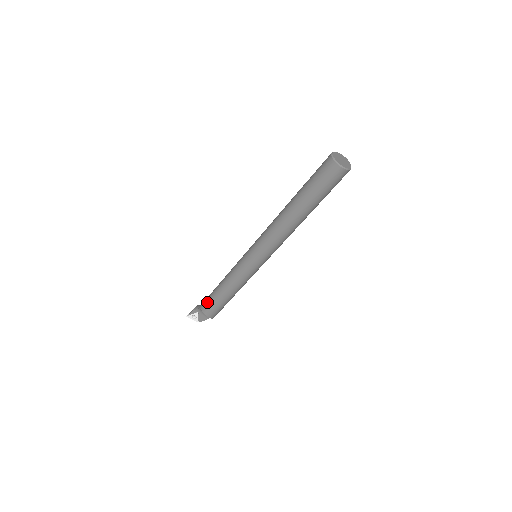
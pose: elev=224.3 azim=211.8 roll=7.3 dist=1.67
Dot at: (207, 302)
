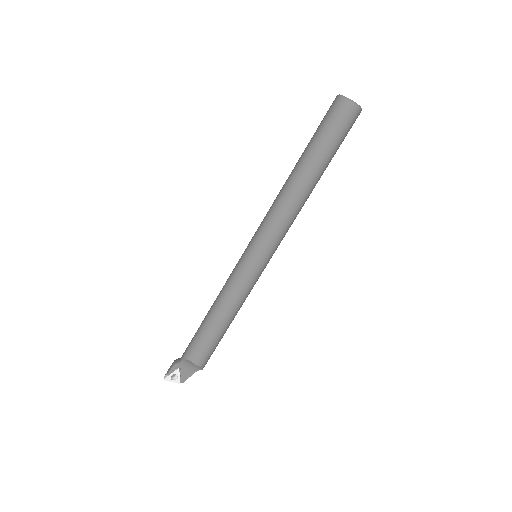
Dot at: (195, 344)
